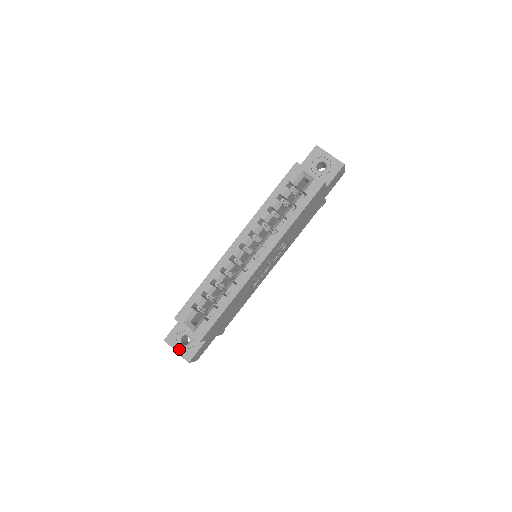
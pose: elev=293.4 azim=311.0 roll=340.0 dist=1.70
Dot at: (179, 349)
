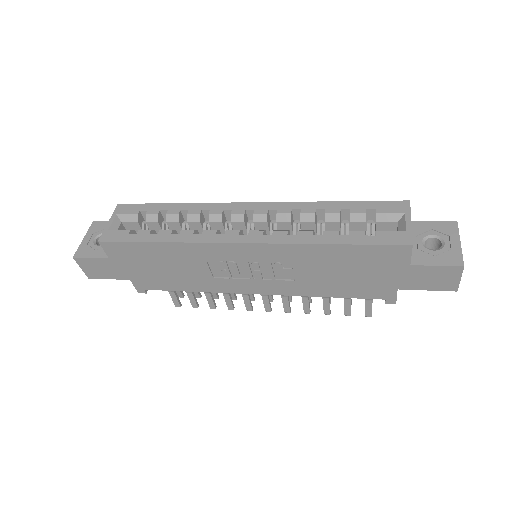
Dot at: (87, 240)
